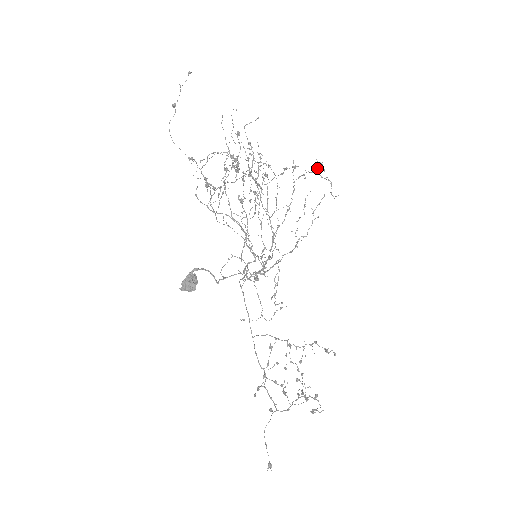
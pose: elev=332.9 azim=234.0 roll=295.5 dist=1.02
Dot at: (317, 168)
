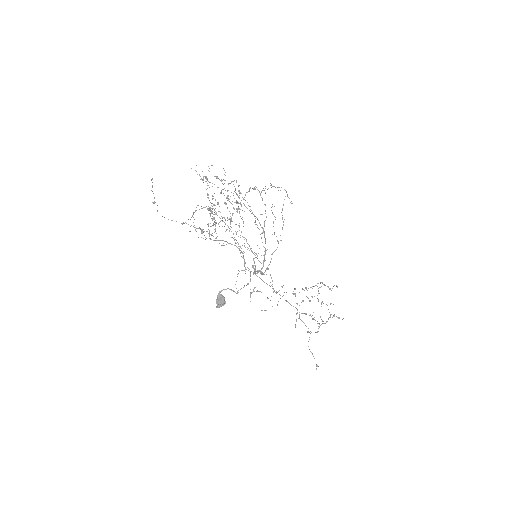
Dot at: occluded
